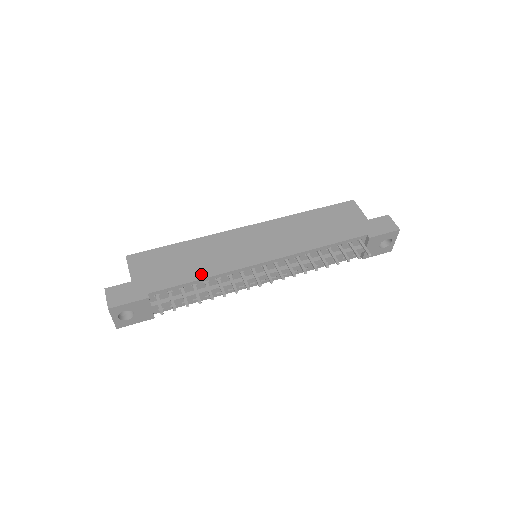
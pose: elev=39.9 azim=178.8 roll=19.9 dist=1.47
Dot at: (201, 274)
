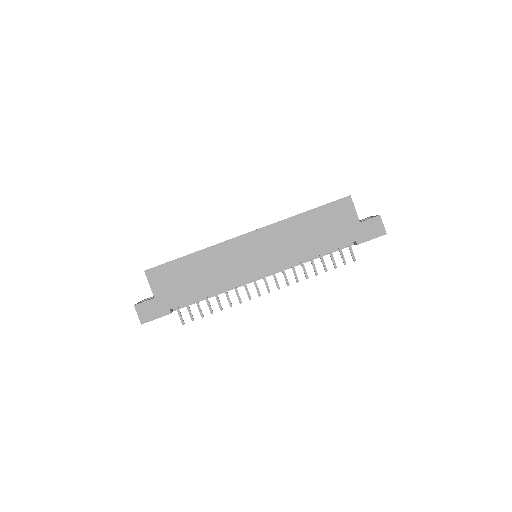
Dot at: (211, 289)
